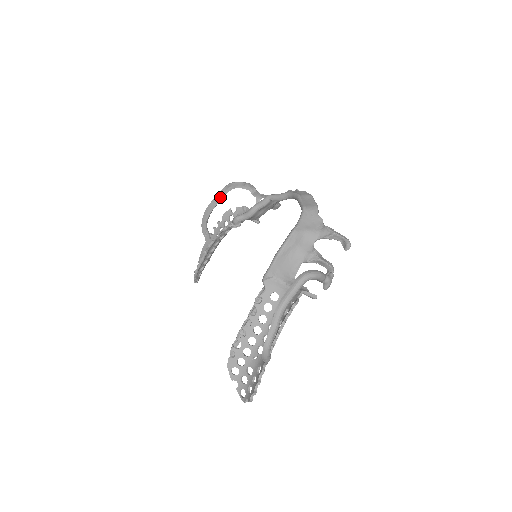
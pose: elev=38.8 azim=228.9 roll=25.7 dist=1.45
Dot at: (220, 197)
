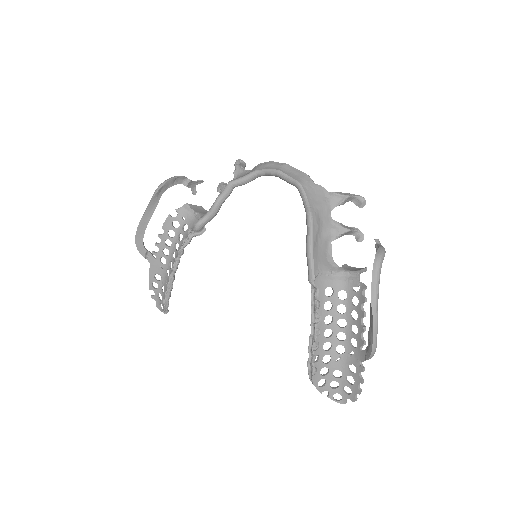
Dot at: (152, 207)
